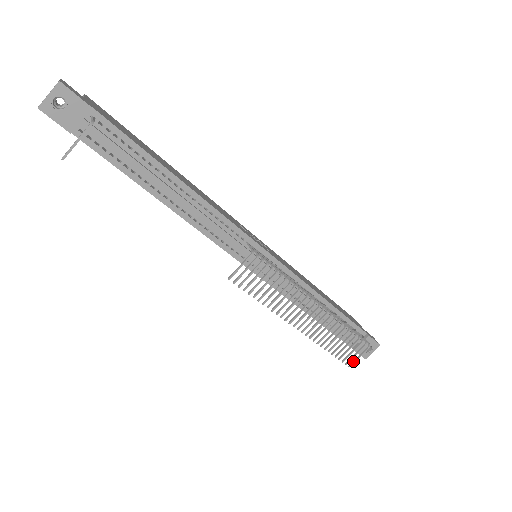
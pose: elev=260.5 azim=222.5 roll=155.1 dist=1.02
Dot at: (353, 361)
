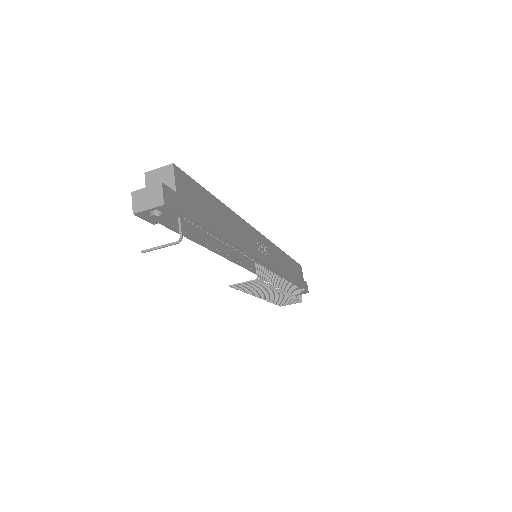
Dot at: (285, 305)
